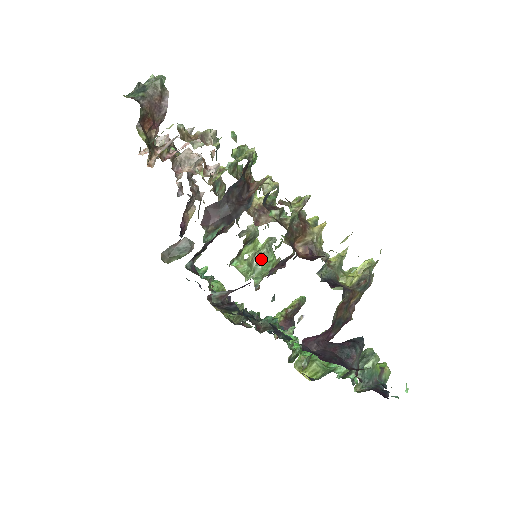
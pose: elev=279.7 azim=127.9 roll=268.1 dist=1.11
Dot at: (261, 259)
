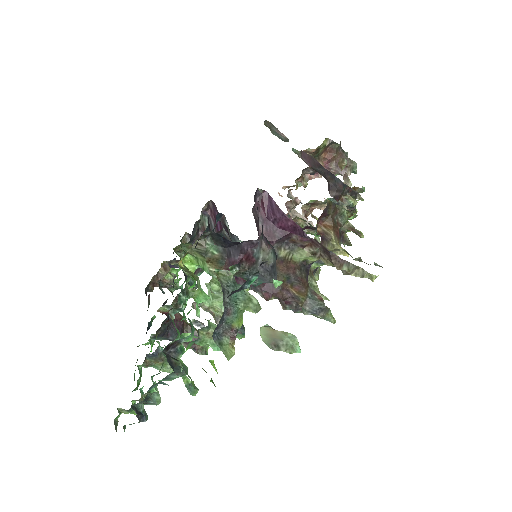
Dot at: occluded
